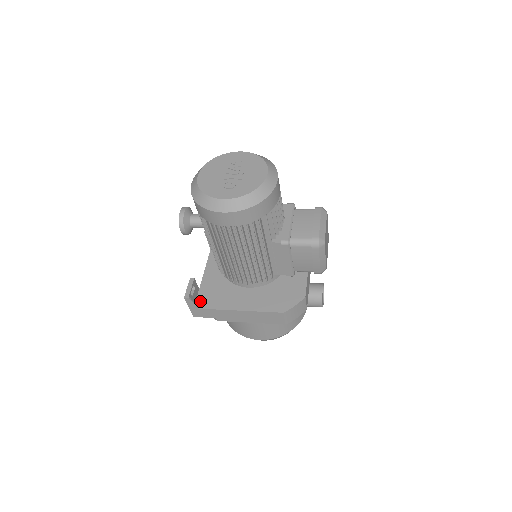
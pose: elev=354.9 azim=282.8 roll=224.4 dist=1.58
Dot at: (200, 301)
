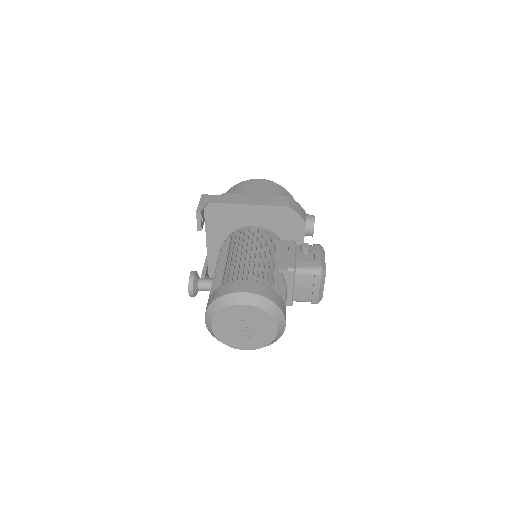
Dot at: (212, 275)
